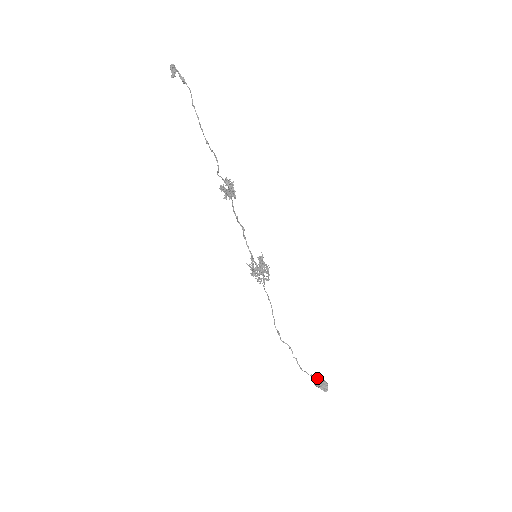
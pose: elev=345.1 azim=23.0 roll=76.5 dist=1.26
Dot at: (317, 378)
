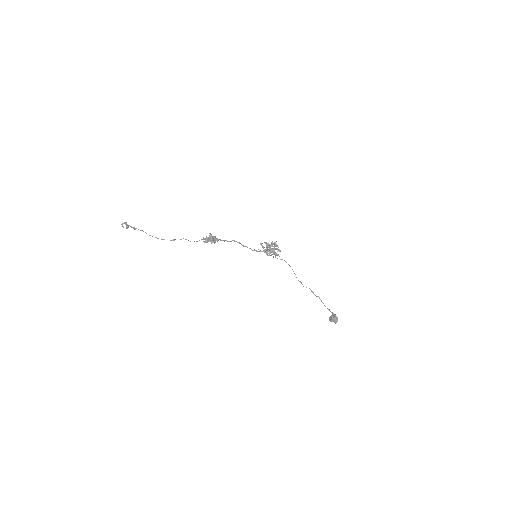
Dot at: (331, 312)
